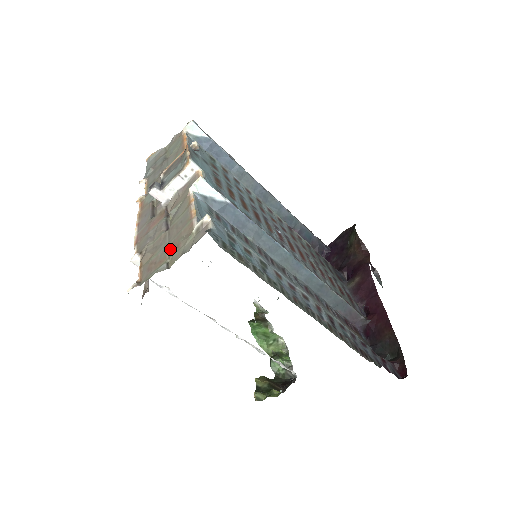
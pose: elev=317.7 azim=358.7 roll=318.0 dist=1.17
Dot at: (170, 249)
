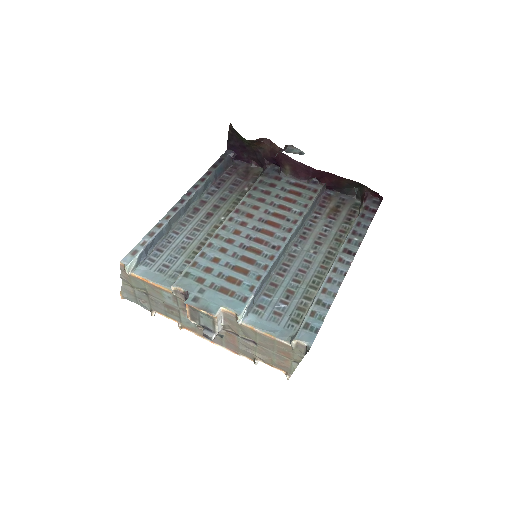
Dot at: (283, 356)
